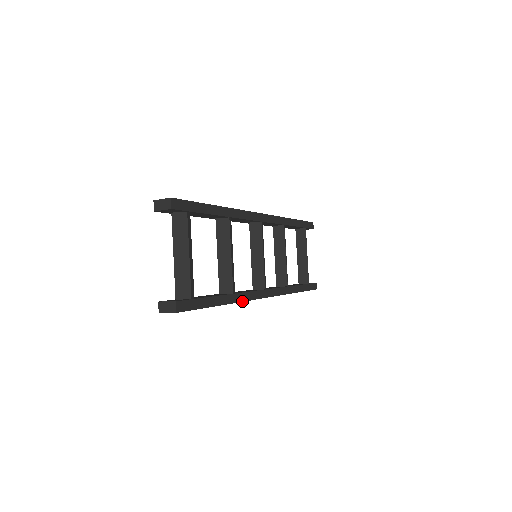
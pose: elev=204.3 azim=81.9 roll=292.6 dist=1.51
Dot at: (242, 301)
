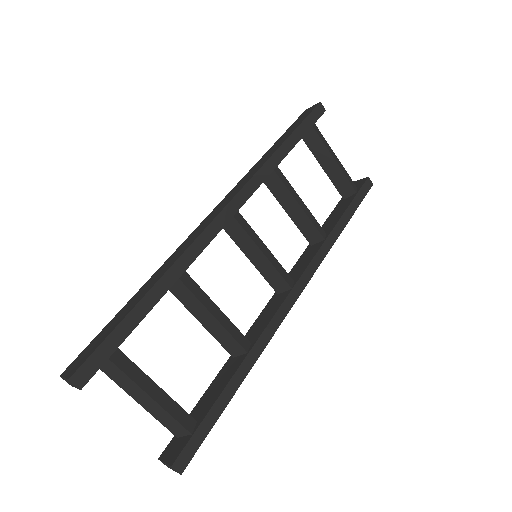
Dot at: (266, 345)
